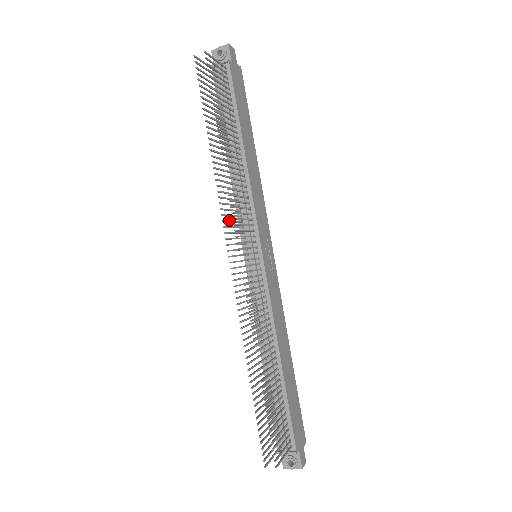
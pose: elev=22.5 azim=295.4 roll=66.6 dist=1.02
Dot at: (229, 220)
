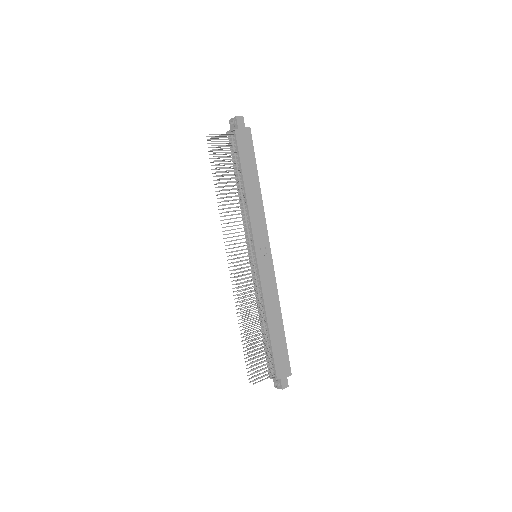
Dot at: occluded
